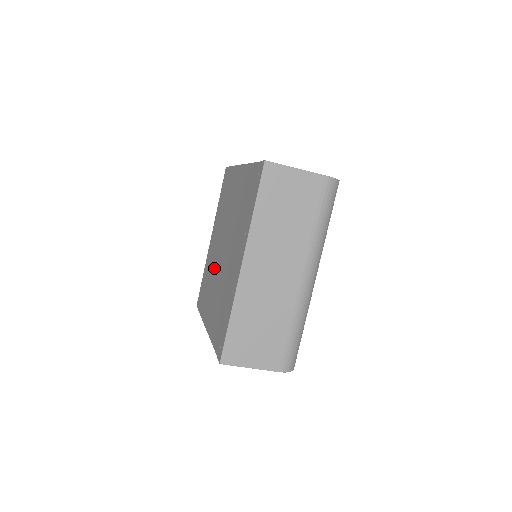
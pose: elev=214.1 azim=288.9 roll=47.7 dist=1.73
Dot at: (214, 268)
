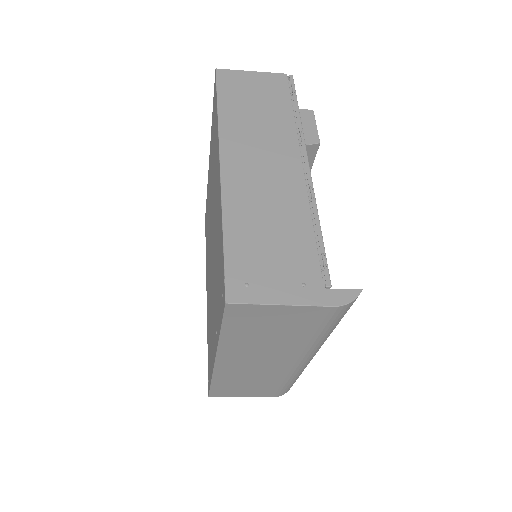
Dot at: (209, 237)
